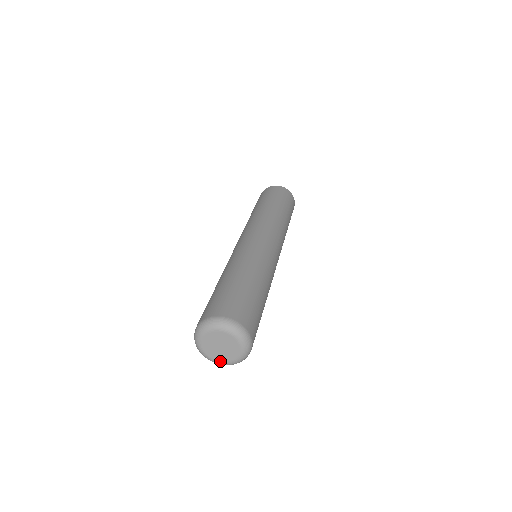
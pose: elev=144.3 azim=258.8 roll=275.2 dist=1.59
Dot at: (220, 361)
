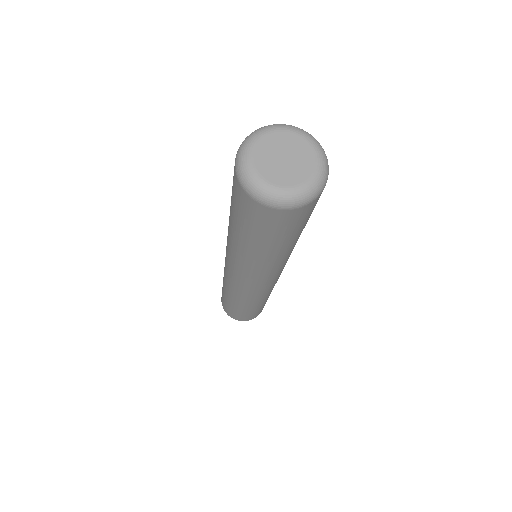
Dot at: (284, 186)
